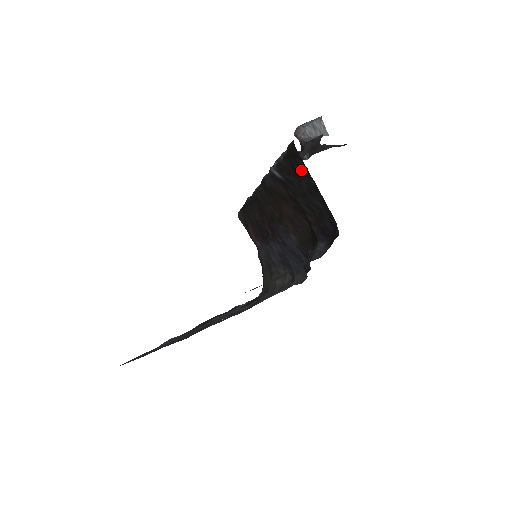
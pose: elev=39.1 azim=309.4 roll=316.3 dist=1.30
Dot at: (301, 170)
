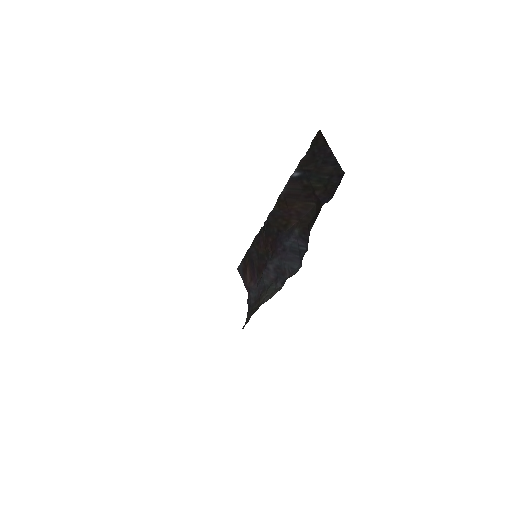
Dot at: (320, 149)
